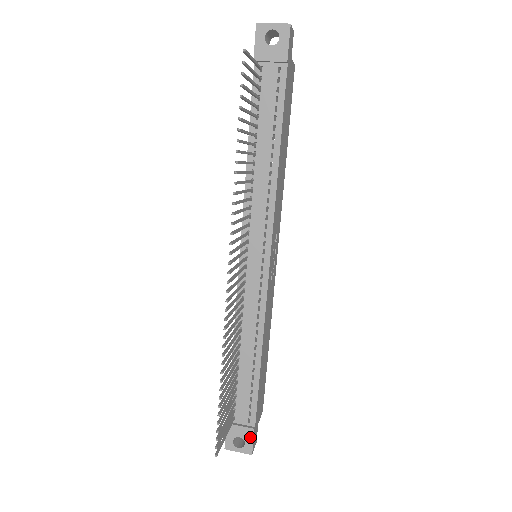
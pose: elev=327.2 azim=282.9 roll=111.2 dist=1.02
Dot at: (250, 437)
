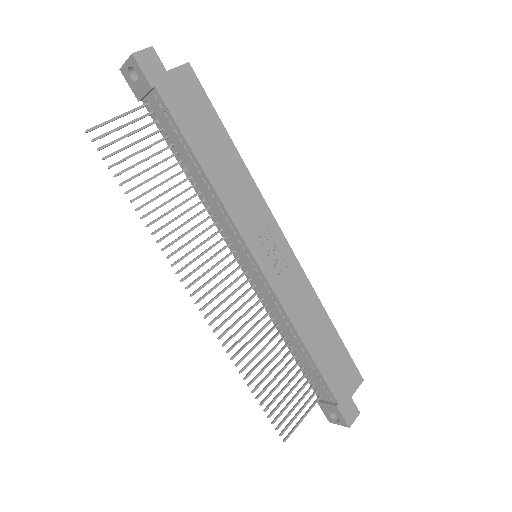
Dot at: (338, 413)
